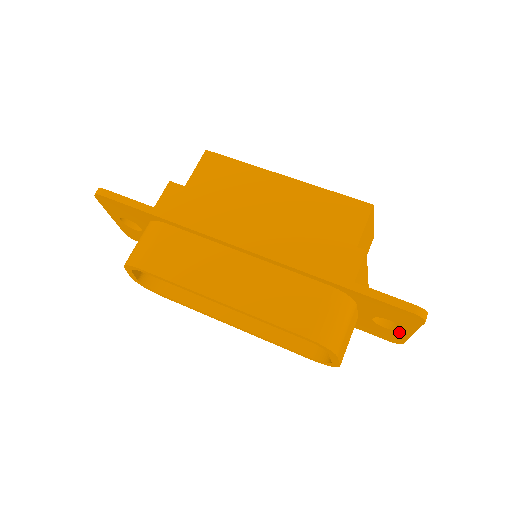
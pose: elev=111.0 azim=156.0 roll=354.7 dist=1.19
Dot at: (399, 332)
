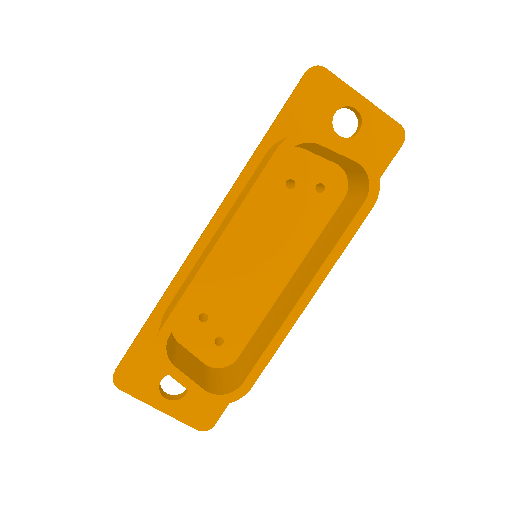
Dot at: (366, 115)
